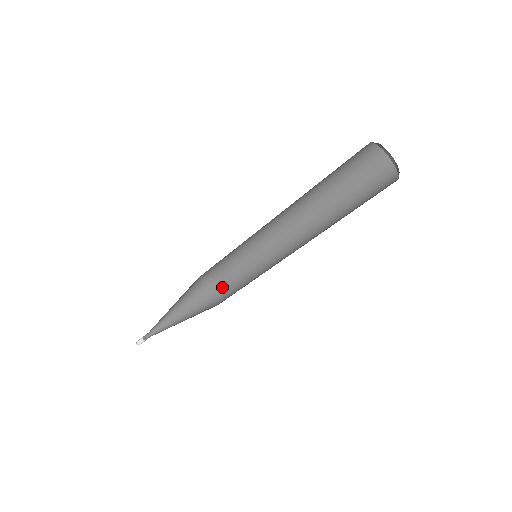
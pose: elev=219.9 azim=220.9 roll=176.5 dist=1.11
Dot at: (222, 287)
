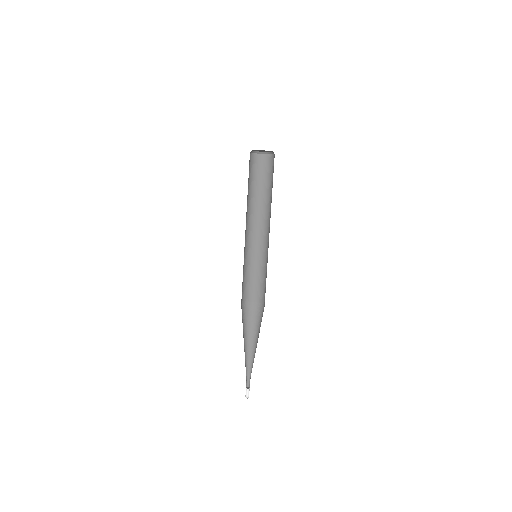
Dot at: occluded
